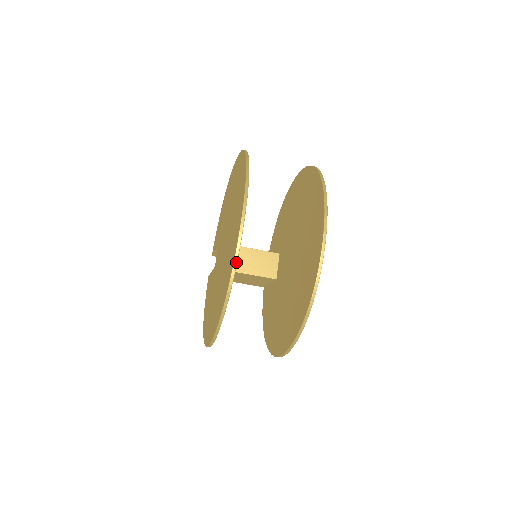
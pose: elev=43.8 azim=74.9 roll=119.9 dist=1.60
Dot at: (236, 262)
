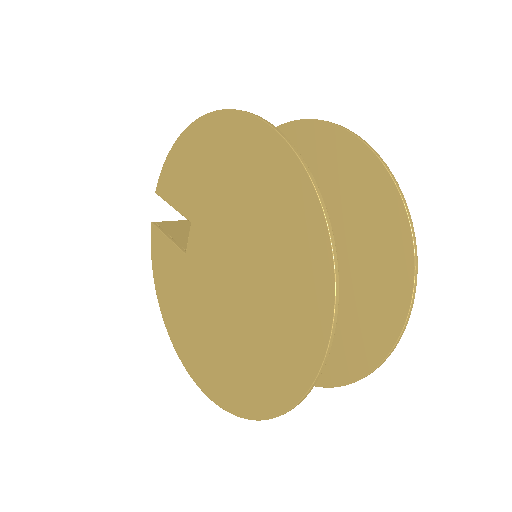
Dot at: occluded
